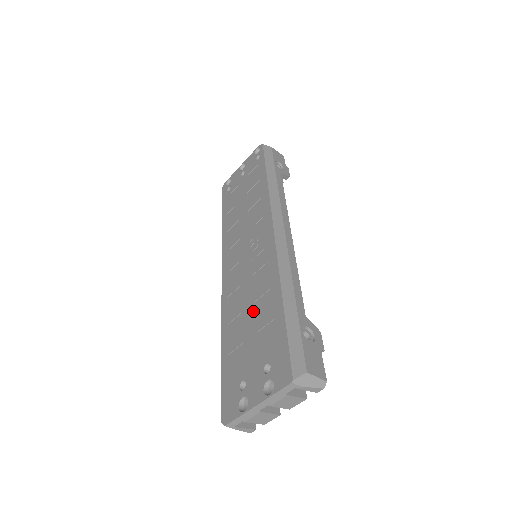
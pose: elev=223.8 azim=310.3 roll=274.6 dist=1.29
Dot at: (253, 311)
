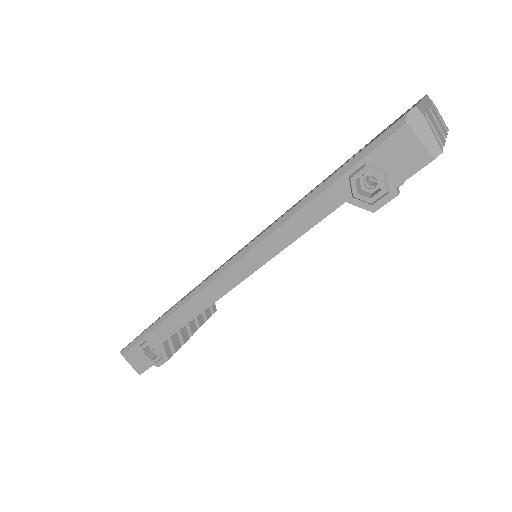
Dot at: occluded
